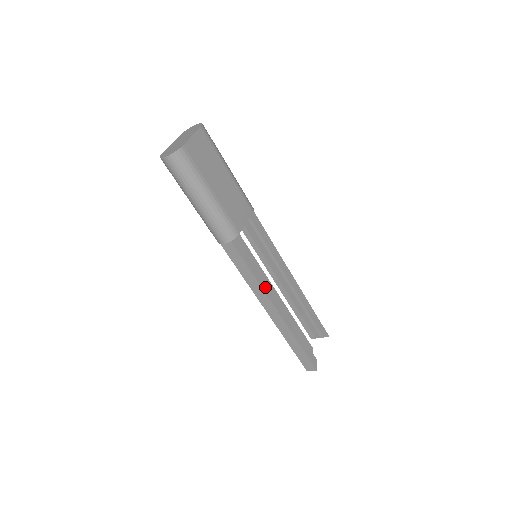
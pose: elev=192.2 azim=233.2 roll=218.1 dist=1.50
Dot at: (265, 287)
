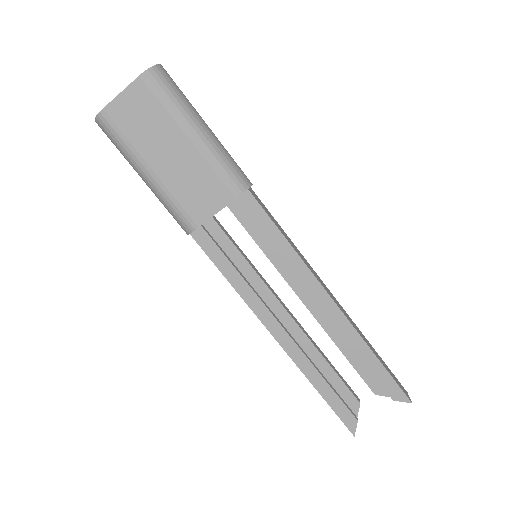
Dot at: (253, 302)
